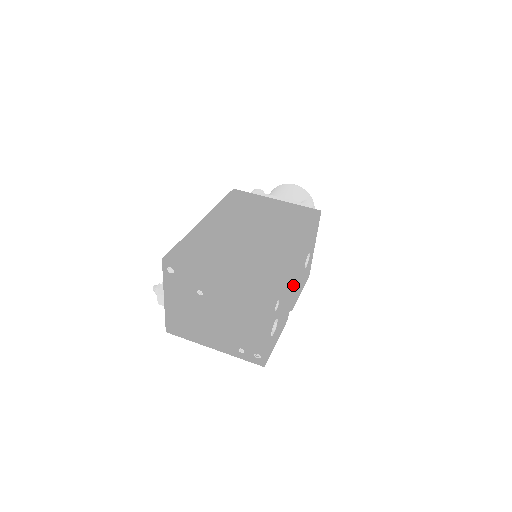
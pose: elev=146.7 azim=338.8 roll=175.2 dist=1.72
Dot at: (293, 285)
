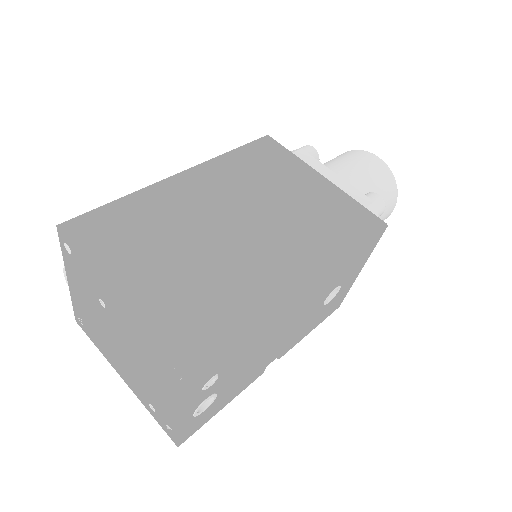
Dot at: (280, 336)
